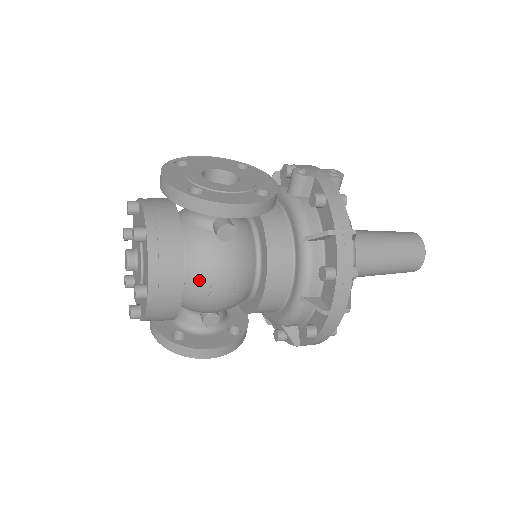
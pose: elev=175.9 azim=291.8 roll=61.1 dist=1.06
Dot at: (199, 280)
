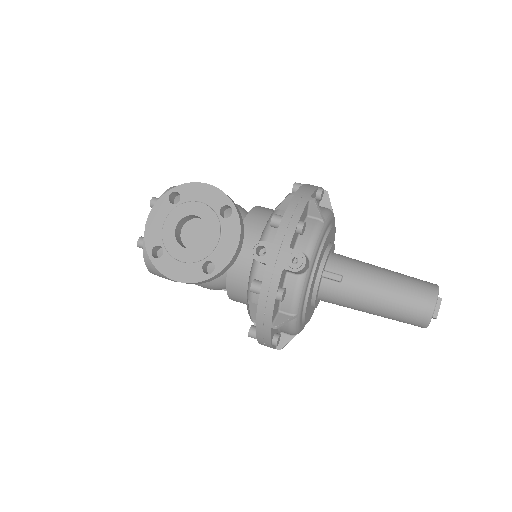
Dot at: occluded
